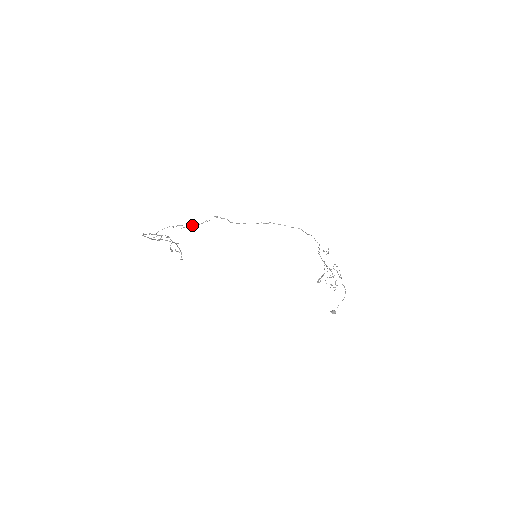
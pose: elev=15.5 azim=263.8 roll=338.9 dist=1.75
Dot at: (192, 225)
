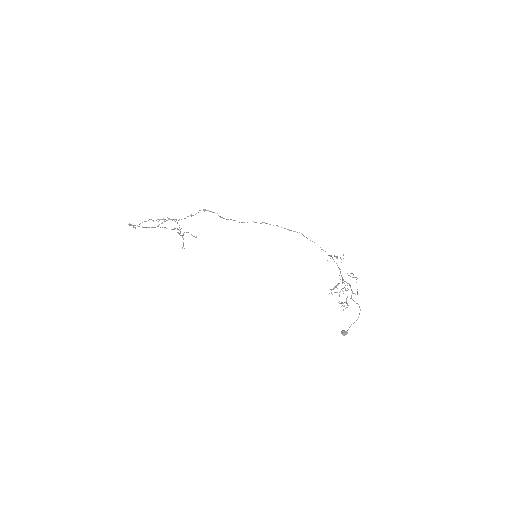
Dot at: occluded
